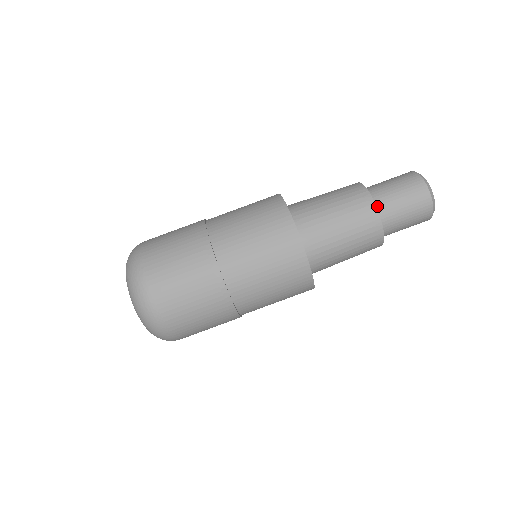
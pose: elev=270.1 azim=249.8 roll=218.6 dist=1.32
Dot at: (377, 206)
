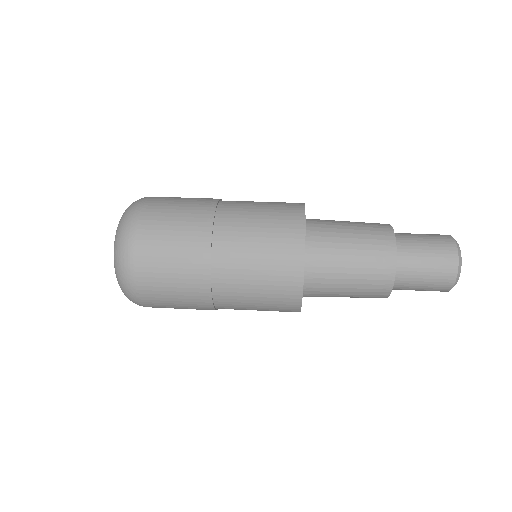
Dot at: occluded
